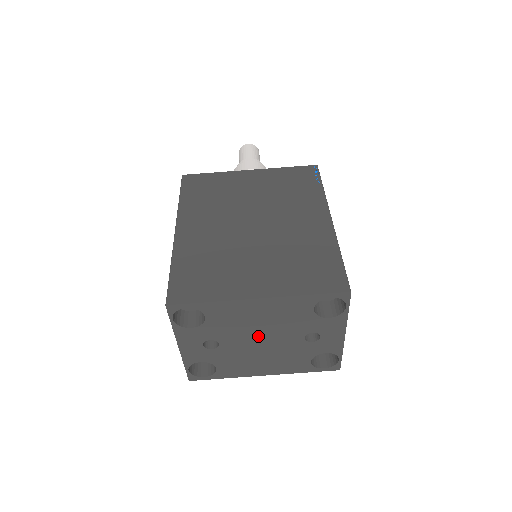
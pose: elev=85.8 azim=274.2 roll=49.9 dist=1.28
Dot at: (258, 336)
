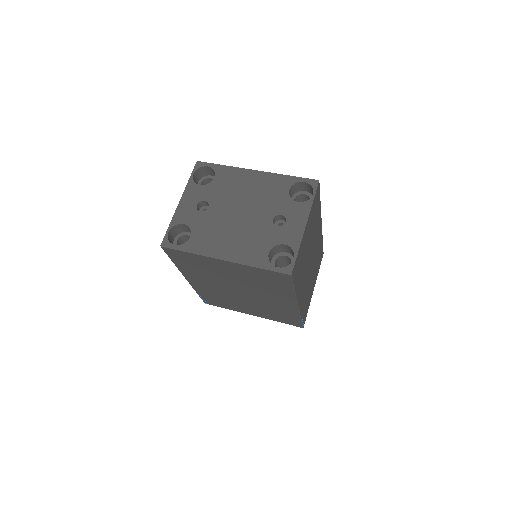
Dot at: (240, 207)
